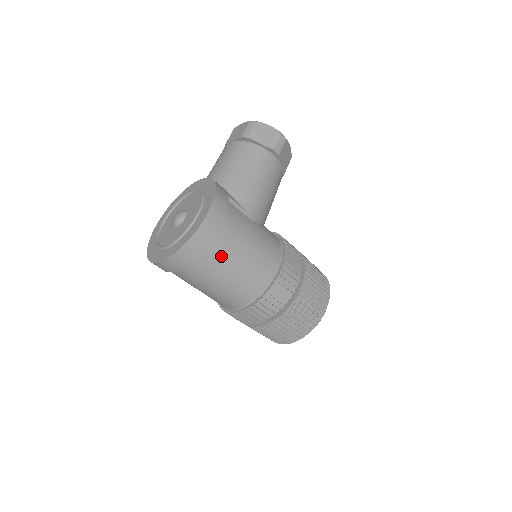
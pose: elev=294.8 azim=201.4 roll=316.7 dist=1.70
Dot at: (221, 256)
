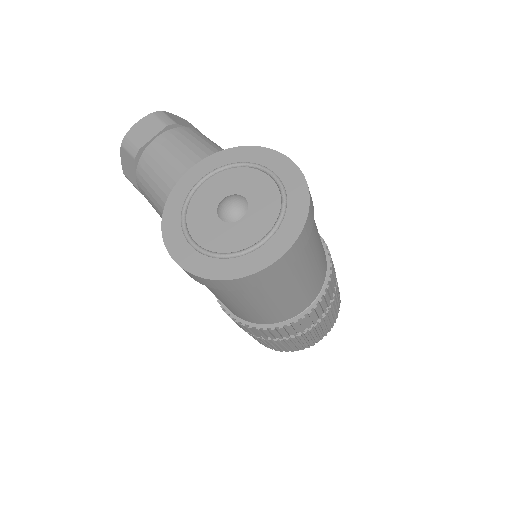
Dot at: occluded
